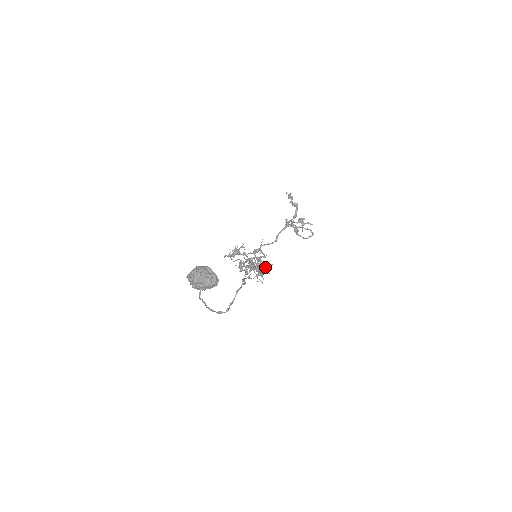
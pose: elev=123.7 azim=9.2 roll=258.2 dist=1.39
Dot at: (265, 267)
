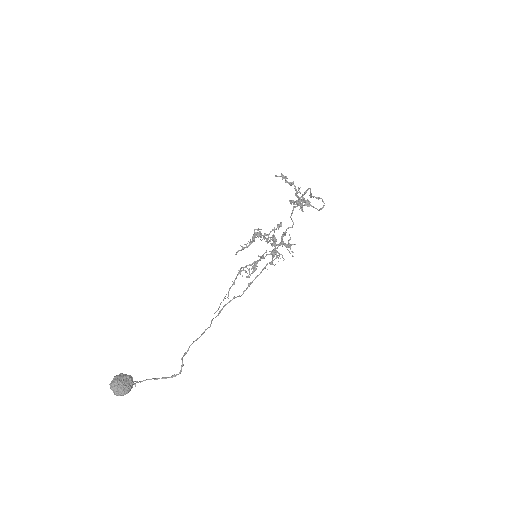
Dot at: (260, 273)
